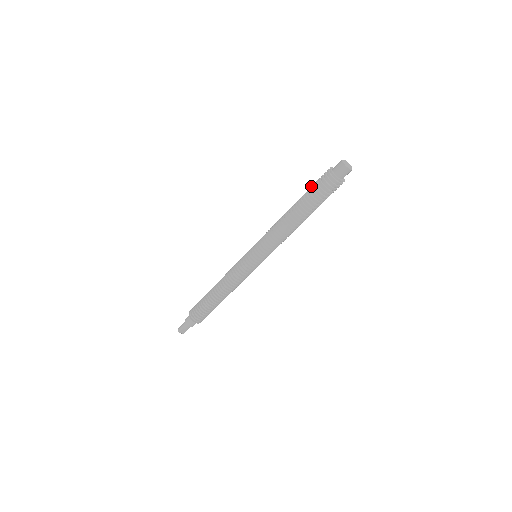
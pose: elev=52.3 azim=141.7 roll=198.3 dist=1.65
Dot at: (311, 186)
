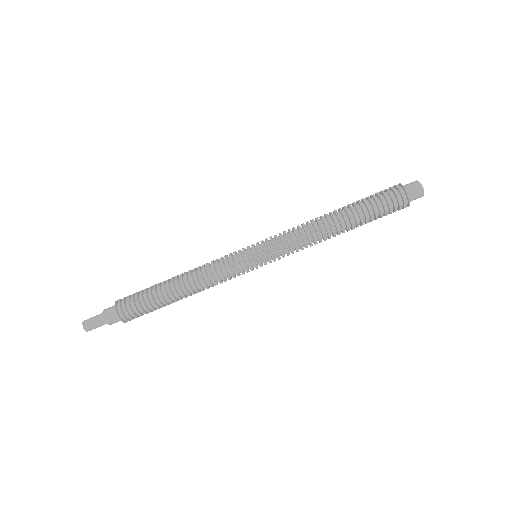
Dot at: occluded
